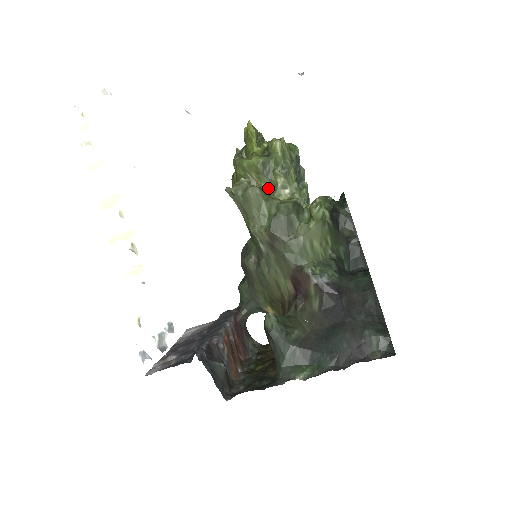
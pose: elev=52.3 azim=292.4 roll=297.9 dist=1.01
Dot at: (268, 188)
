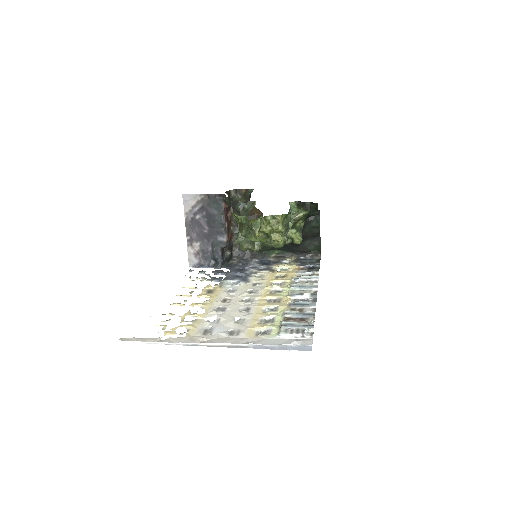
Dot at: occluded
